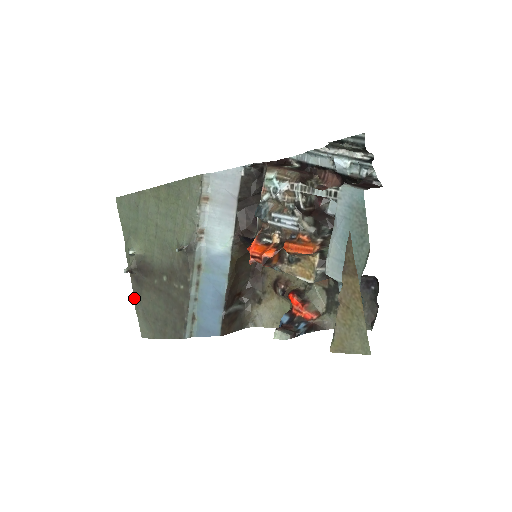
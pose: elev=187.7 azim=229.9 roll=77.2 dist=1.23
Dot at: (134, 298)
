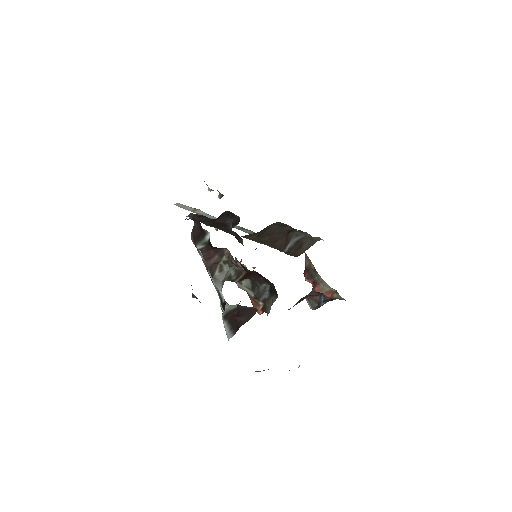
Dot at: occluded
